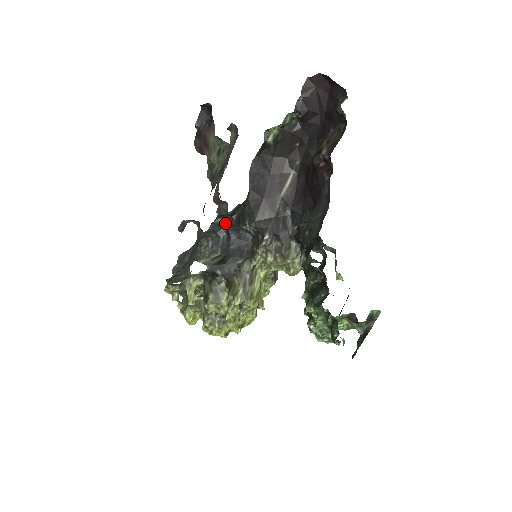
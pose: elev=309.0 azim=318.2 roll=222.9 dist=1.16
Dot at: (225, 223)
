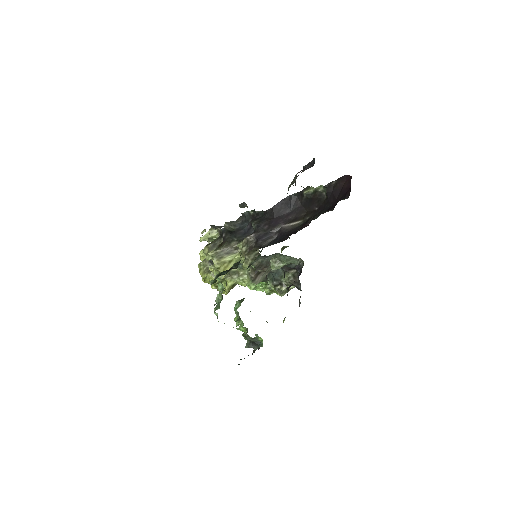
Dot at: occluded
